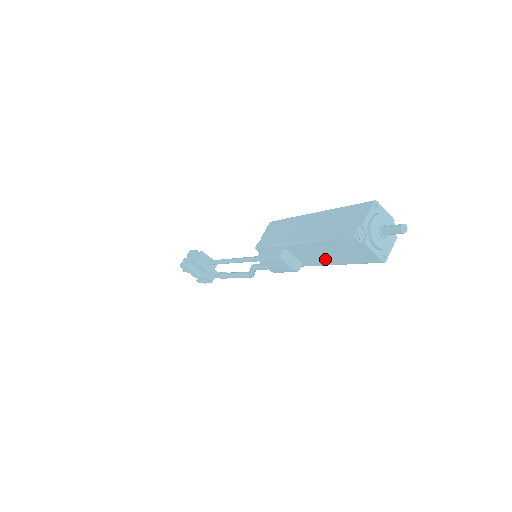
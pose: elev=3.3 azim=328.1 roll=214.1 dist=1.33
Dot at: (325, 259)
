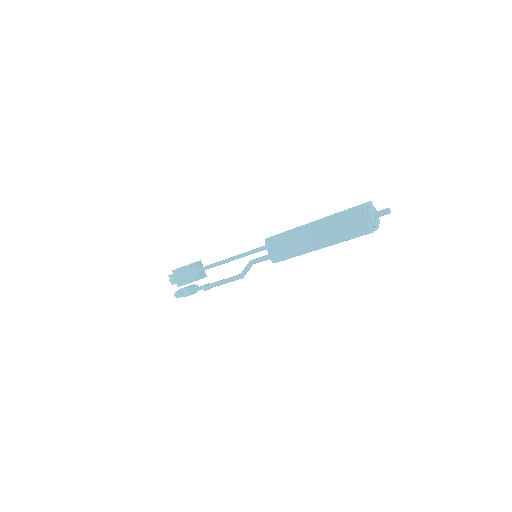
Dot at: (324, 239)
